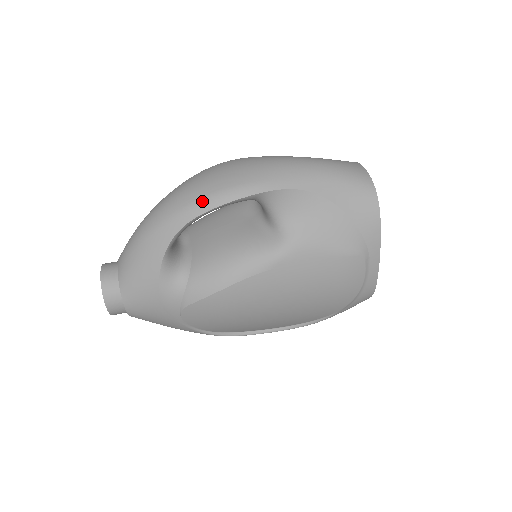
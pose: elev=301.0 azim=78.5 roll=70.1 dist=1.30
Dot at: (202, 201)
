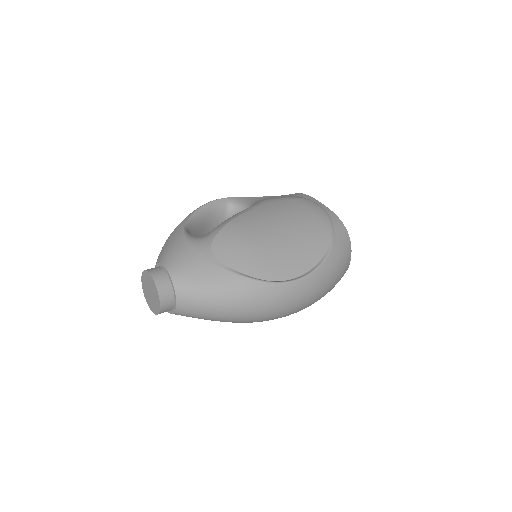
Dot at: occluded
